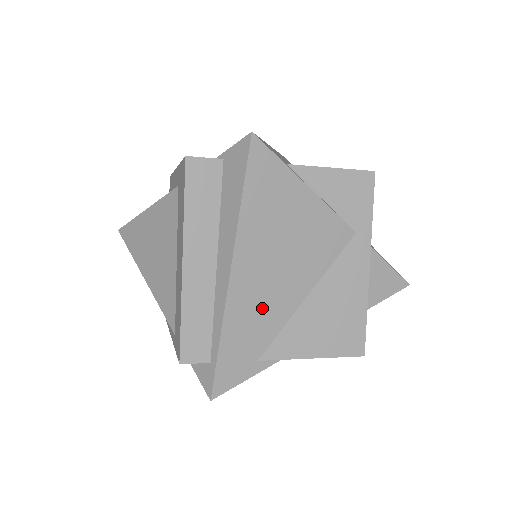
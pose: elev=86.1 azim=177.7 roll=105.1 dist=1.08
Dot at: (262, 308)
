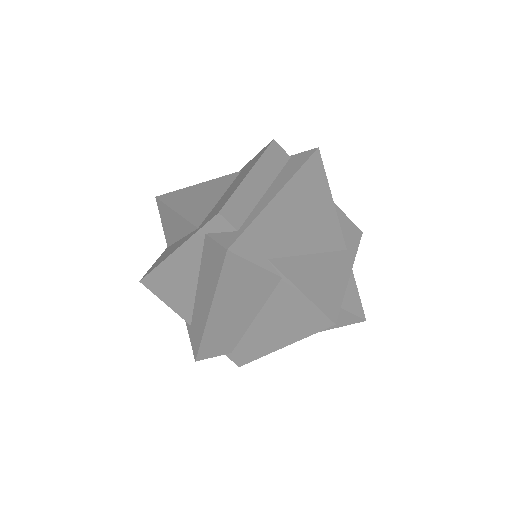
Dot at: (285, 230)
